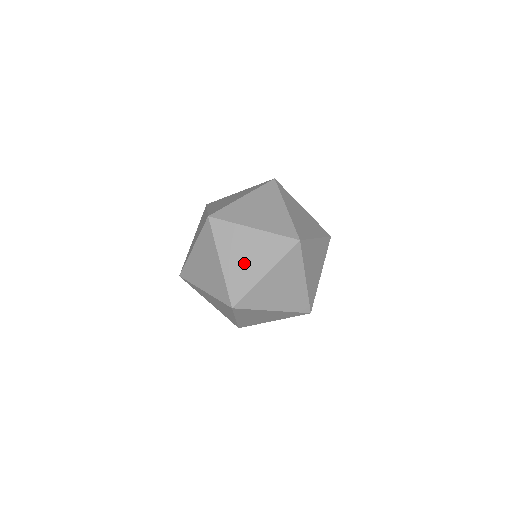
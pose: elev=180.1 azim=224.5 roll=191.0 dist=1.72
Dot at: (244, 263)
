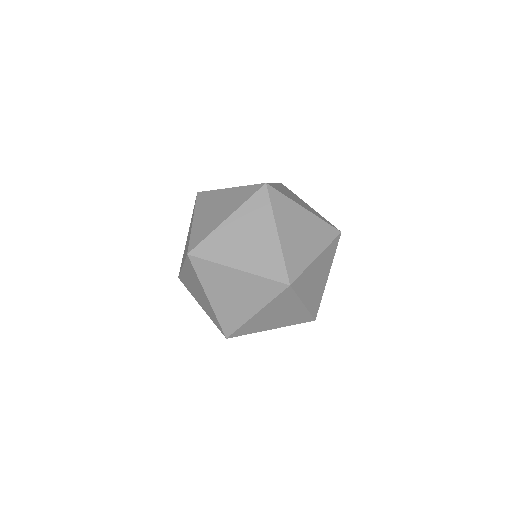
Dot at: (299, 240)
